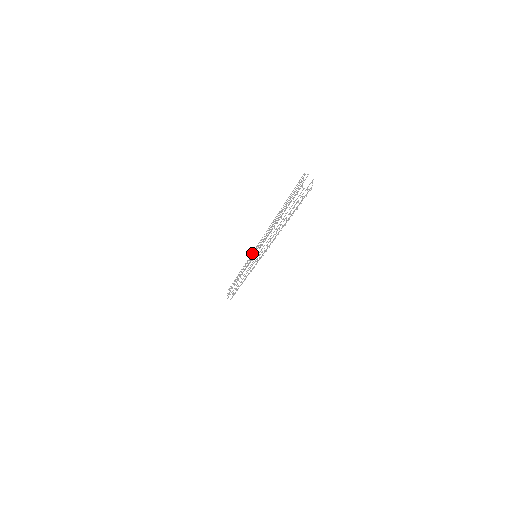
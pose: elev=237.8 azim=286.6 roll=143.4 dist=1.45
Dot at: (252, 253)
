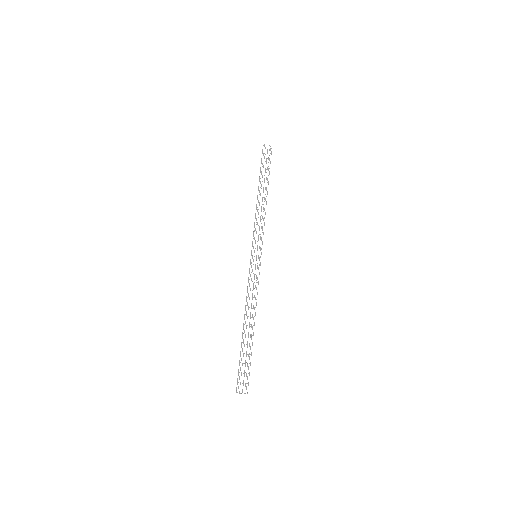
Dot at: occluded
